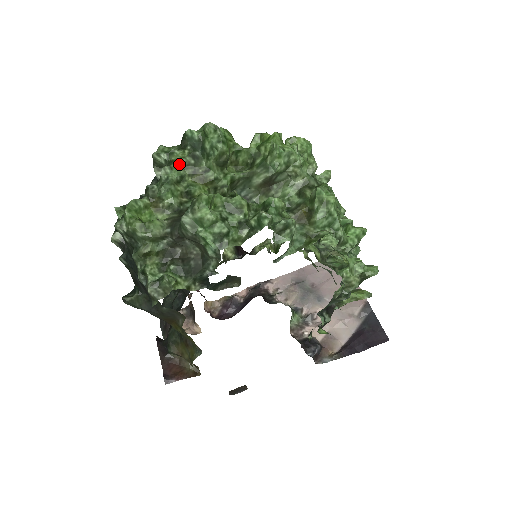
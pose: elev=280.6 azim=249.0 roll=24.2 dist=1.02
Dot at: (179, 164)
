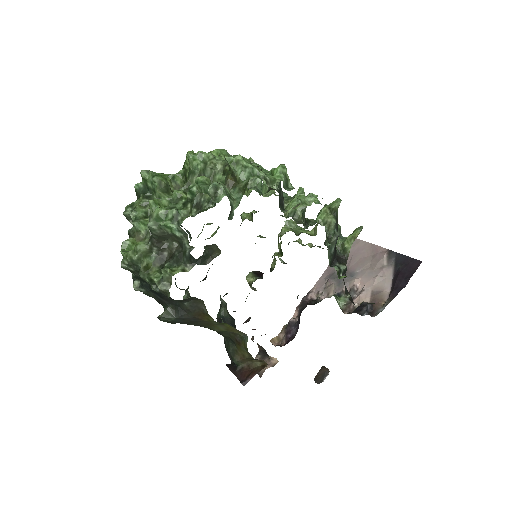
Dot at: (139, 207)
